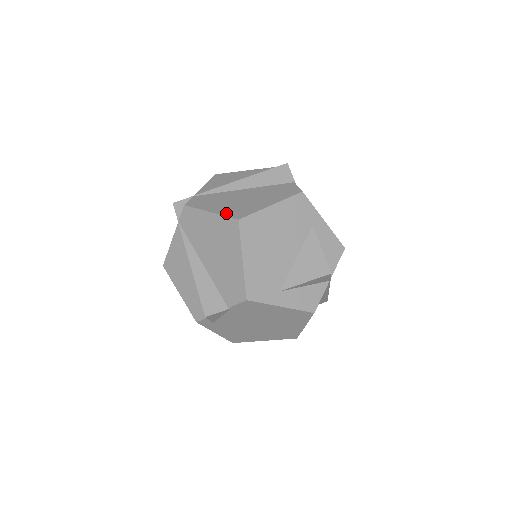
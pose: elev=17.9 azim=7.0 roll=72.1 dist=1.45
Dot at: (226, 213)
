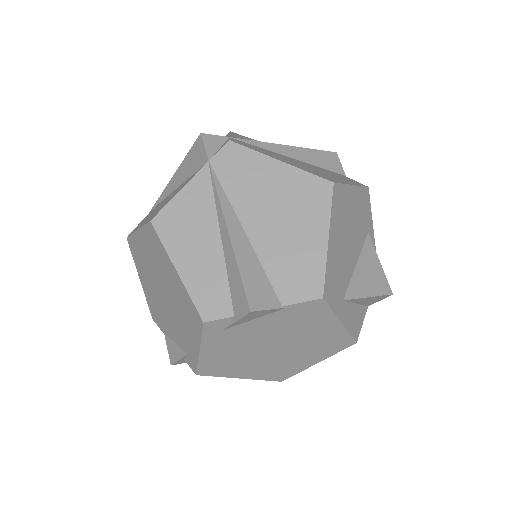
Dot at: (307, 170)
